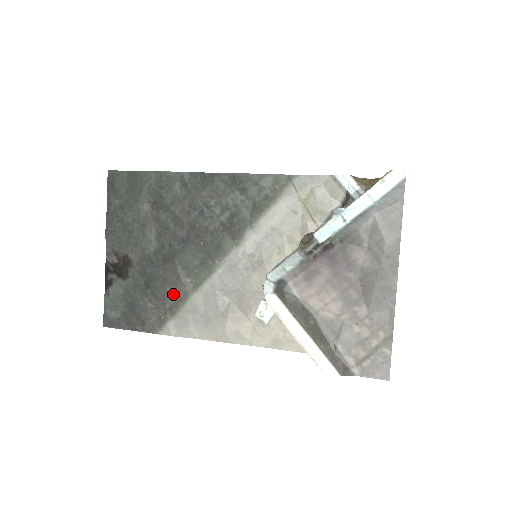
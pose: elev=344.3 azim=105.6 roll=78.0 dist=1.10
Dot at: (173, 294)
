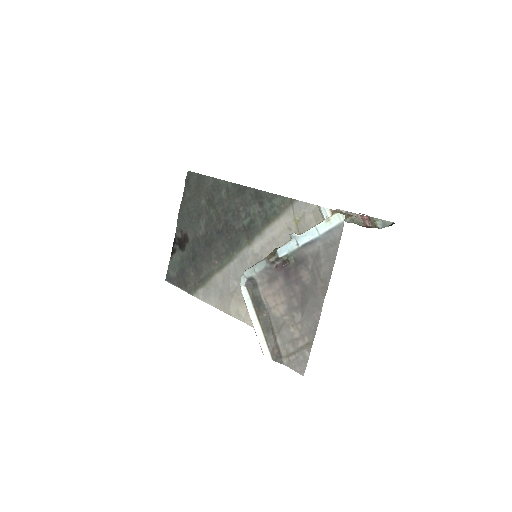
Dot at: (206, 270)
